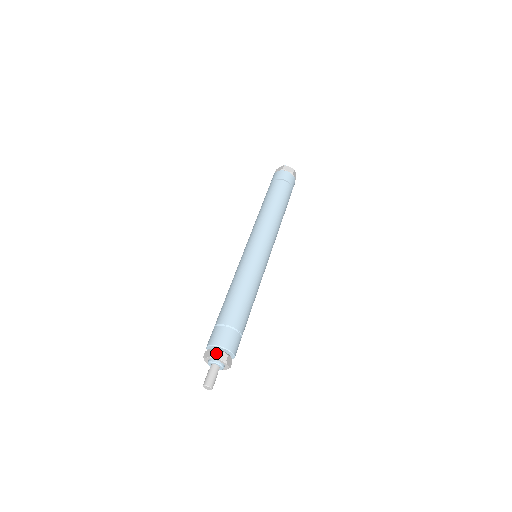
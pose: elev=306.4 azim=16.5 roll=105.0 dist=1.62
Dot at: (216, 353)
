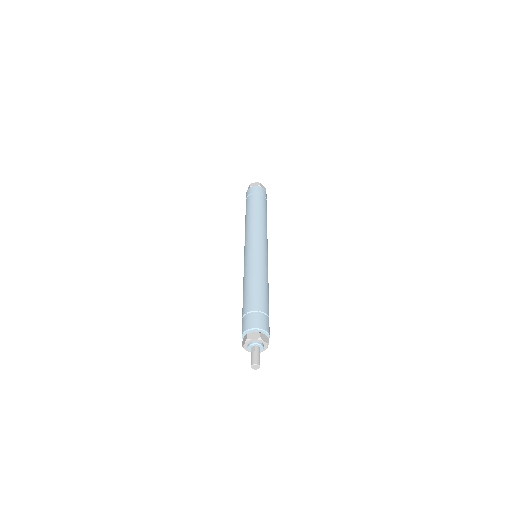
Dot at: (262, 336)
